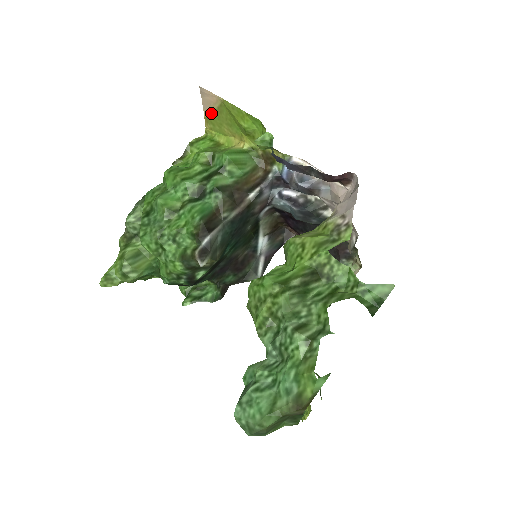
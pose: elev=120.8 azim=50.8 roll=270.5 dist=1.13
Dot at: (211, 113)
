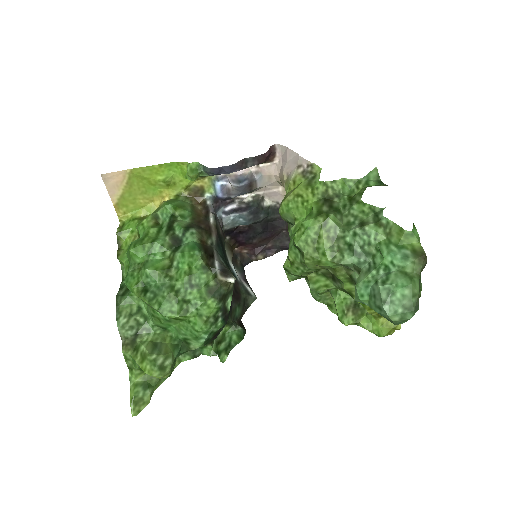
Dot at: (120, 195)
